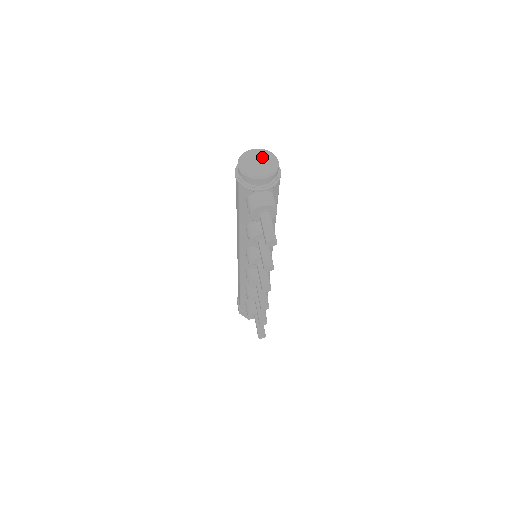
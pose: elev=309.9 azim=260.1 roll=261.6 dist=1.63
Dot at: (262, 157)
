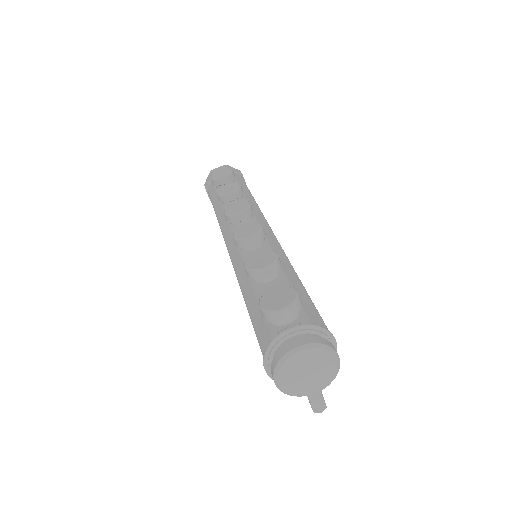
Dot at: (313, 363)
